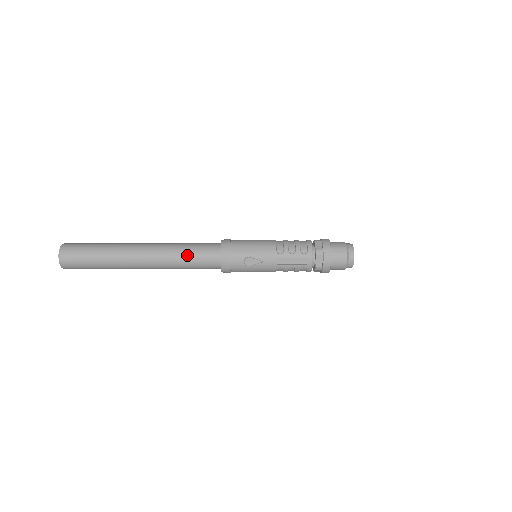
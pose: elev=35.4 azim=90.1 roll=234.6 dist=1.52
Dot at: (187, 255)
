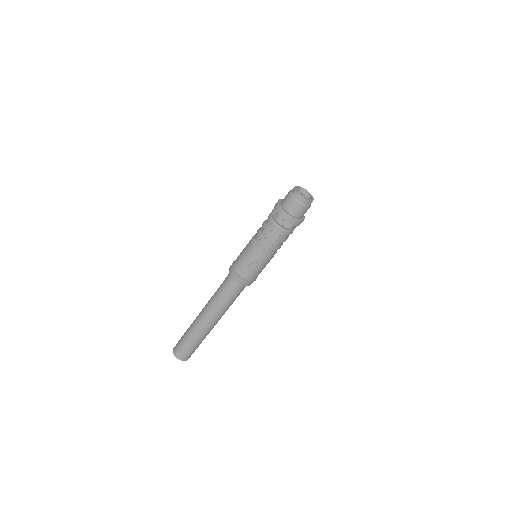
Dot at: (222, 298)
